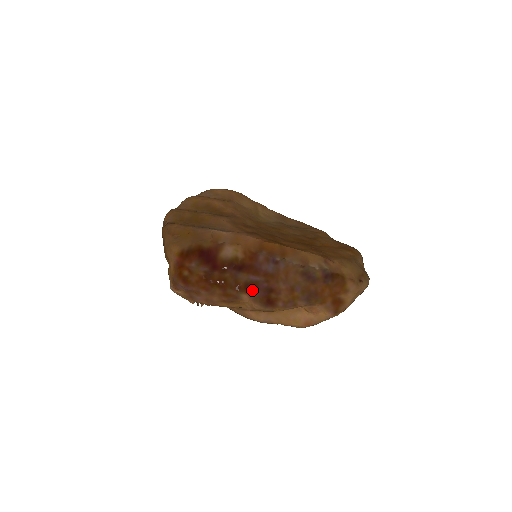
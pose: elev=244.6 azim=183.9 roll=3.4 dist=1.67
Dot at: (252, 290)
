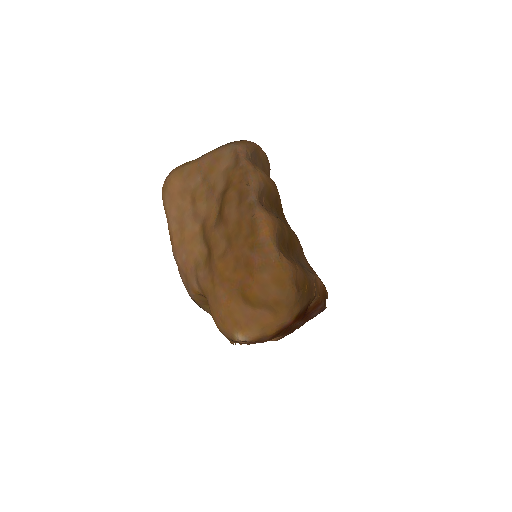
Dot at: occluded
